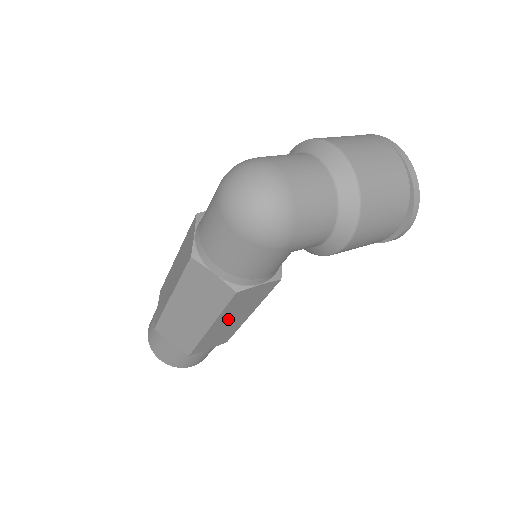
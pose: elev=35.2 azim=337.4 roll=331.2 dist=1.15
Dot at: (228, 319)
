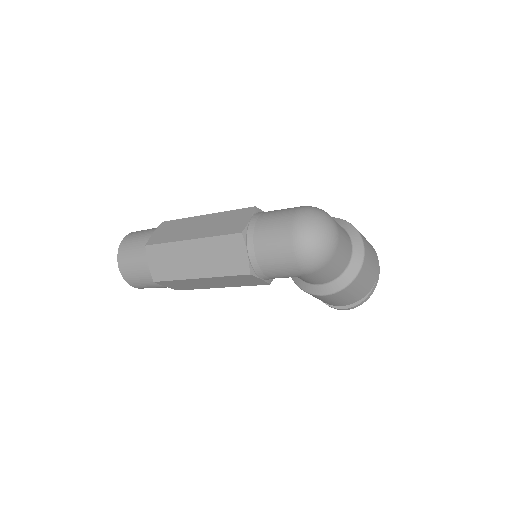
Dot at: (213, 281)
